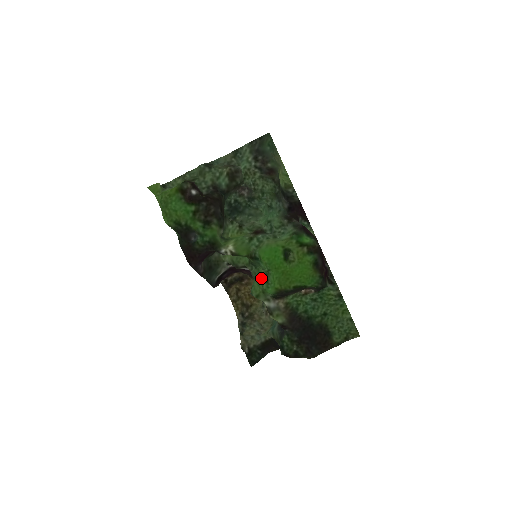
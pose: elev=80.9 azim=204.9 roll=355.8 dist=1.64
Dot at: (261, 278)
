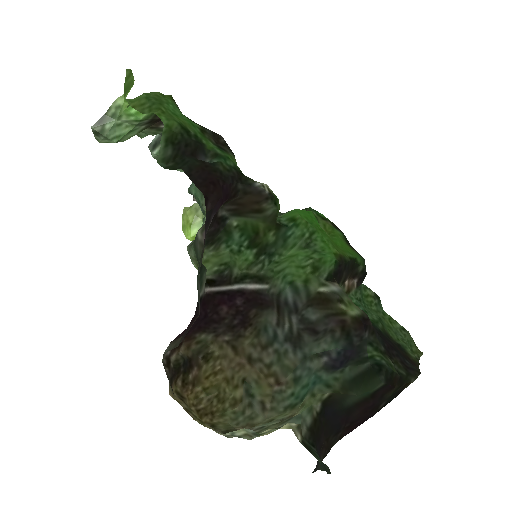
Dot at: (300, 253)
